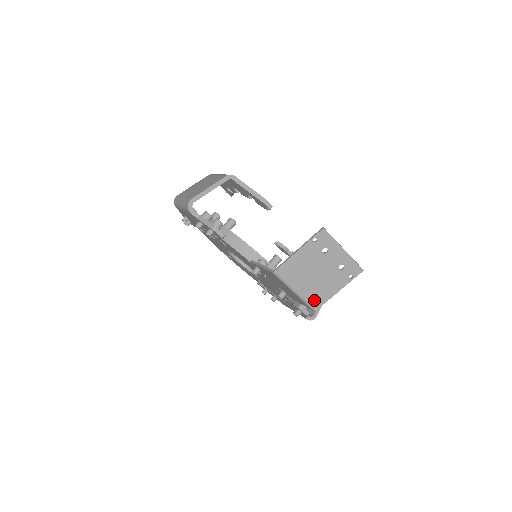
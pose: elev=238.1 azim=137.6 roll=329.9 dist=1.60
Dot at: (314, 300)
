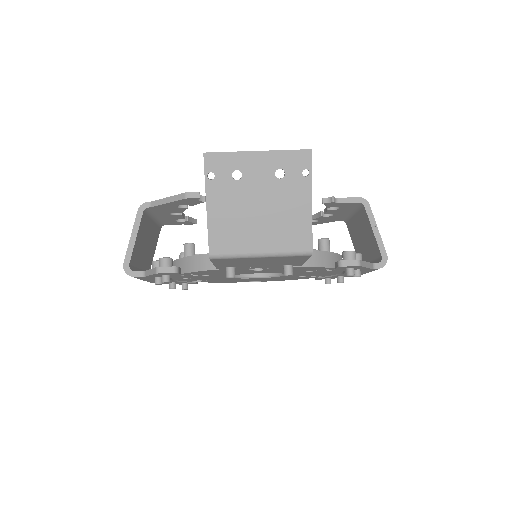
Dot at: (295, 243)
